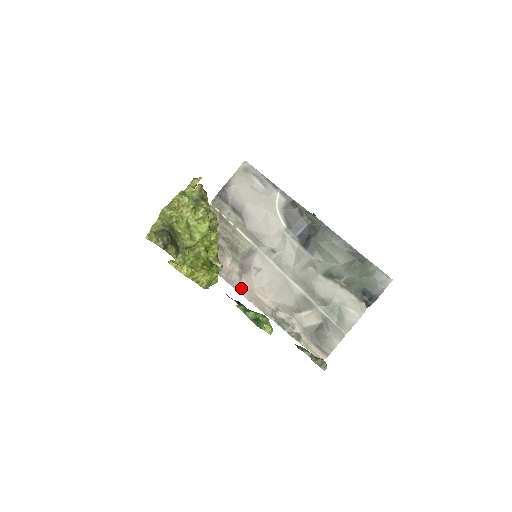
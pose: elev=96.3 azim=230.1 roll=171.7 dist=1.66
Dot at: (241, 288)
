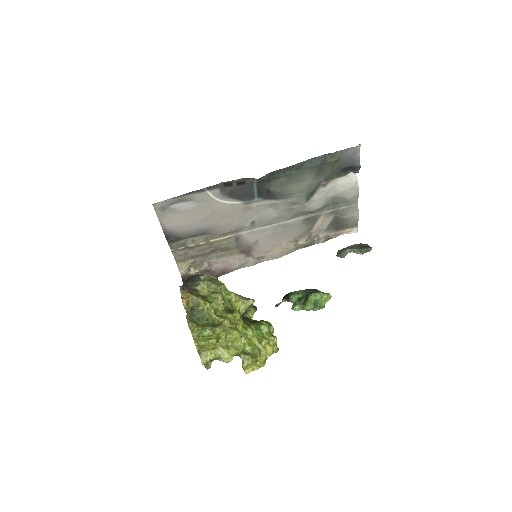
Dot at: (259, 260)
